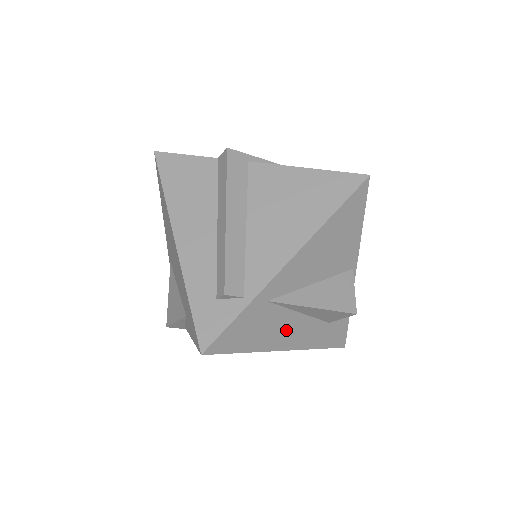
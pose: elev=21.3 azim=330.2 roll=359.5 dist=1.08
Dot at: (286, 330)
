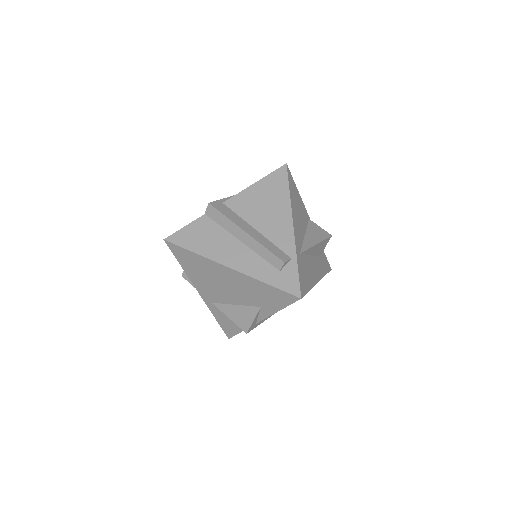
Dot at: (312, 269)
